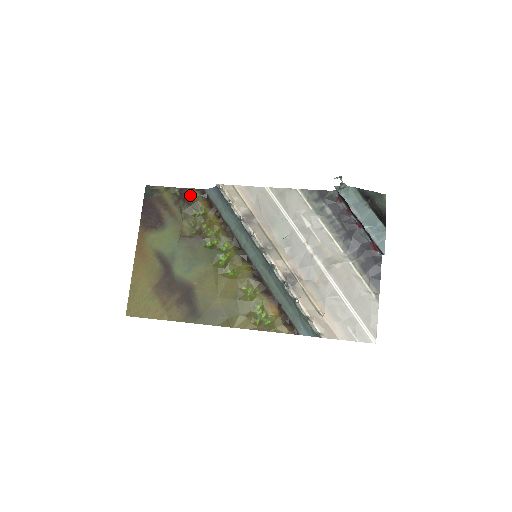
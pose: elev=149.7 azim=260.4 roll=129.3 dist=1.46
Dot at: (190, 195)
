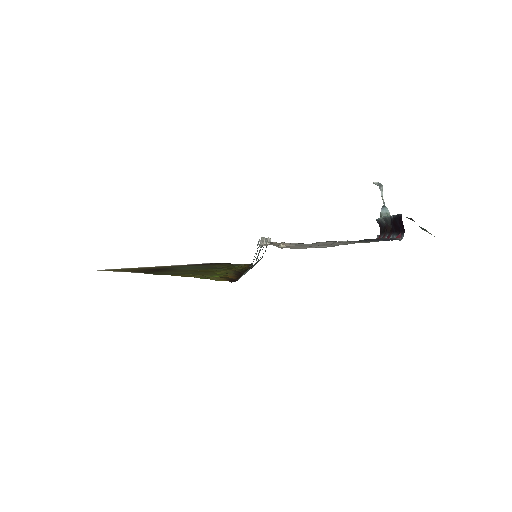
Dot at: occluded
